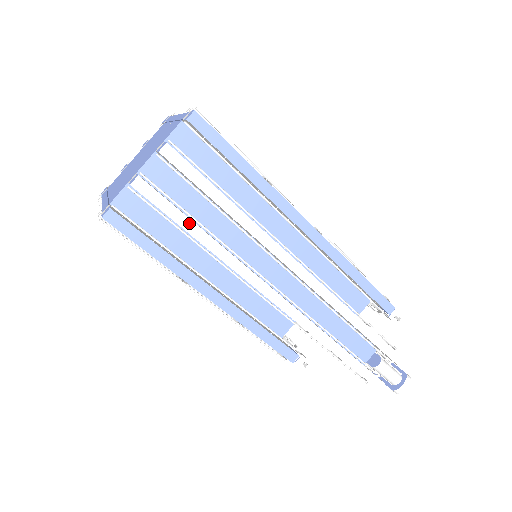
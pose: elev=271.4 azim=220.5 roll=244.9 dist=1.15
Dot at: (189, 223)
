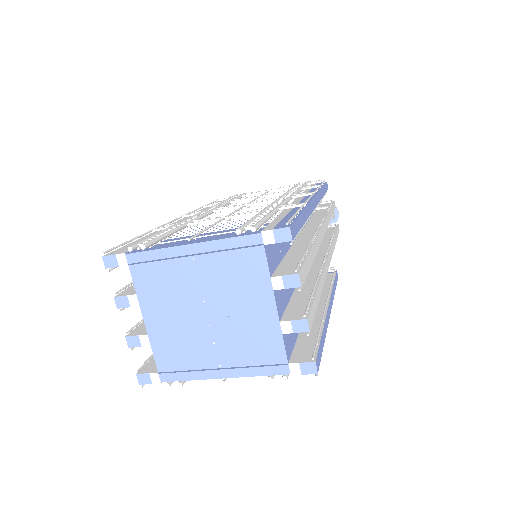
Dot at: (317, 296)
